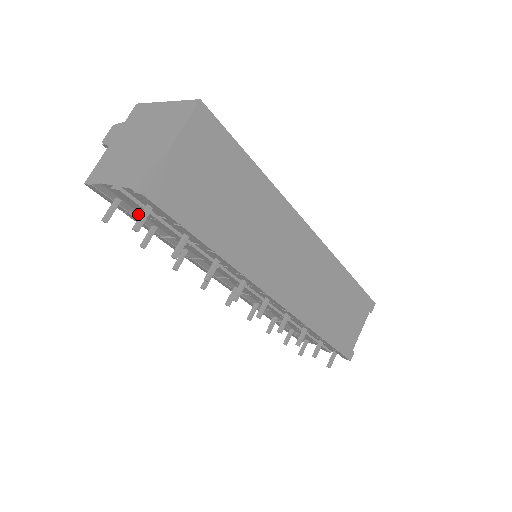
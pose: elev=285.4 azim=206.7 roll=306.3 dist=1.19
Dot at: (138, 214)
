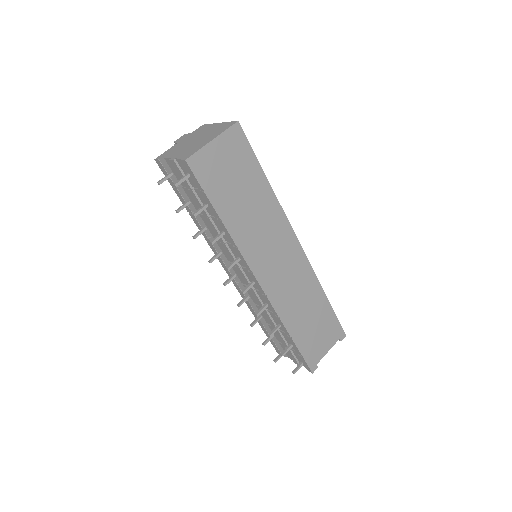
Dot at: (181, 189)
